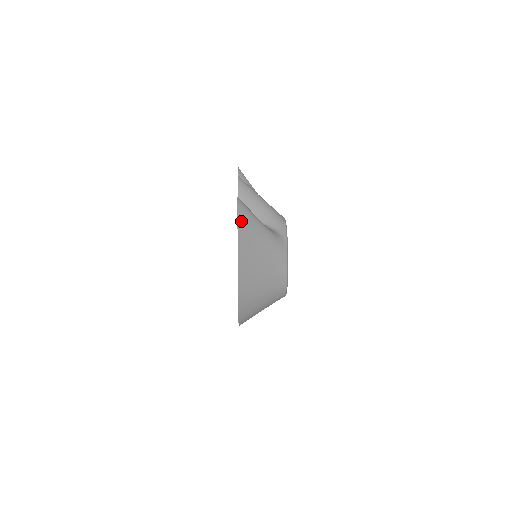
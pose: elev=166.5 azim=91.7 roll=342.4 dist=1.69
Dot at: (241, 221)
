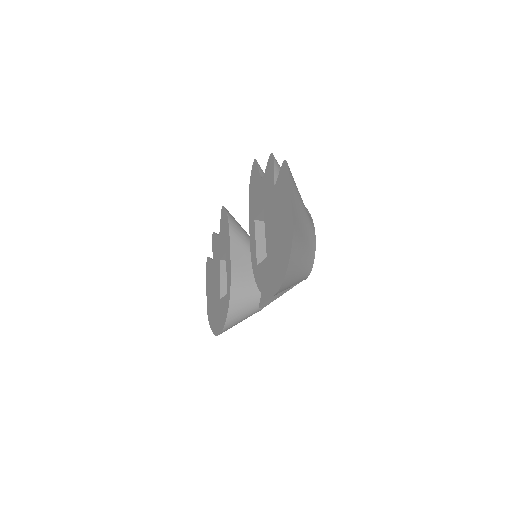
Dot at: (291, 180)
